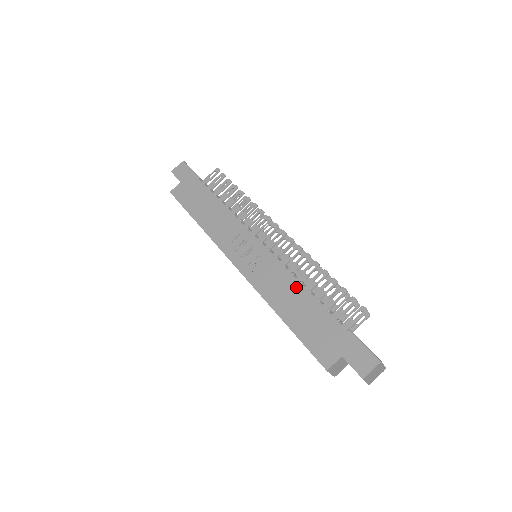
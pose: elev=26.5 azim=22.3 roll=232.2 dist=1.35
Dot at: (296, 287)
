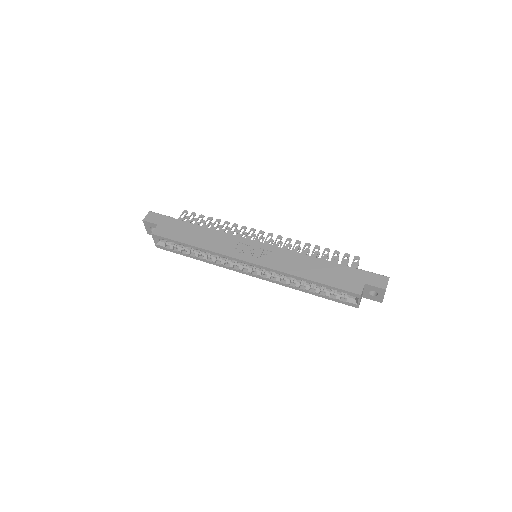
Dot at: (306, 258)
